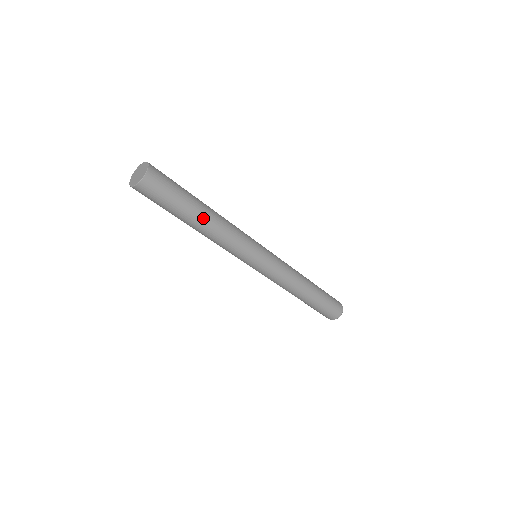
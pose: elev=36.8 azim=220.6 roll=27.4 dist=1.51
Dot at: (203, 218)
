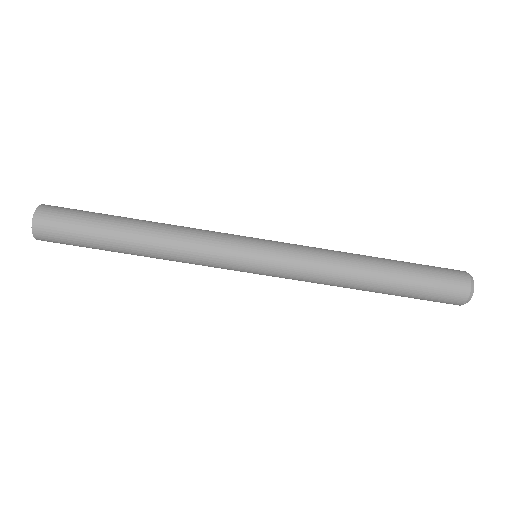
Dot at: (136, 225)
